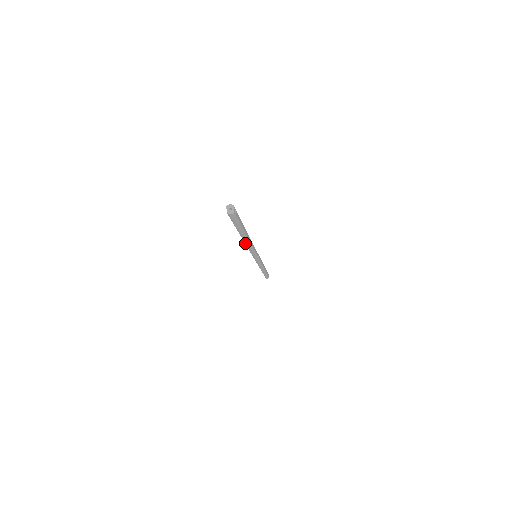
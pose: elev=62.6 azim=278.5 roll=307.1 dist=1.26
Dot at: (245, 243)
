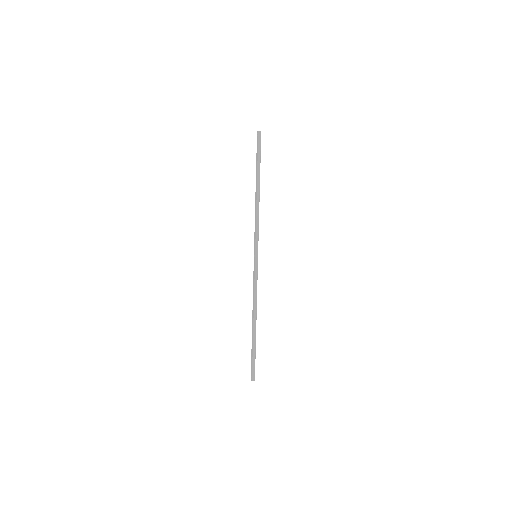
Dot at: (253, 312)
